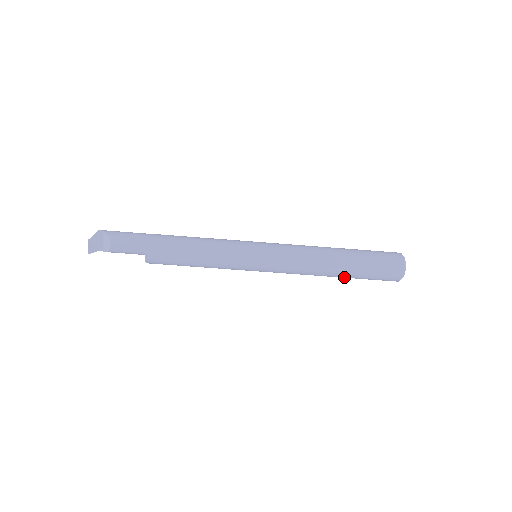
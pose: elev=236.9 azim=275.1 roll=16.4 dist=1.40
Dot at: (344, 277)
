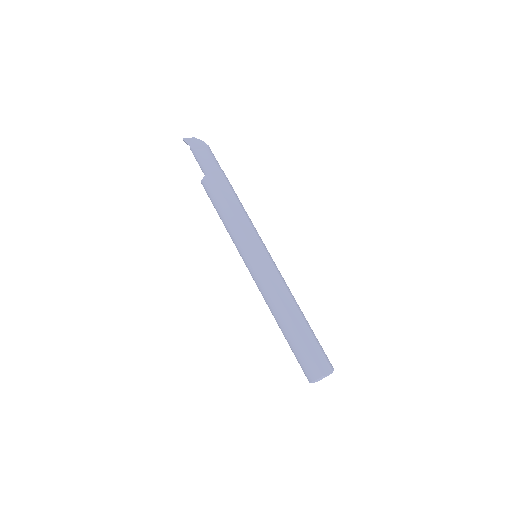
Dot at: (289, 331)
